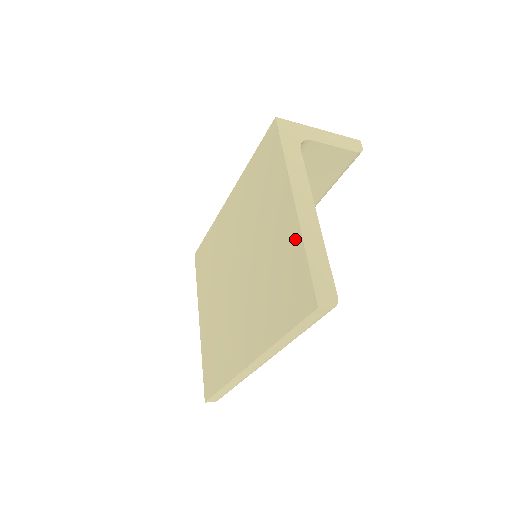
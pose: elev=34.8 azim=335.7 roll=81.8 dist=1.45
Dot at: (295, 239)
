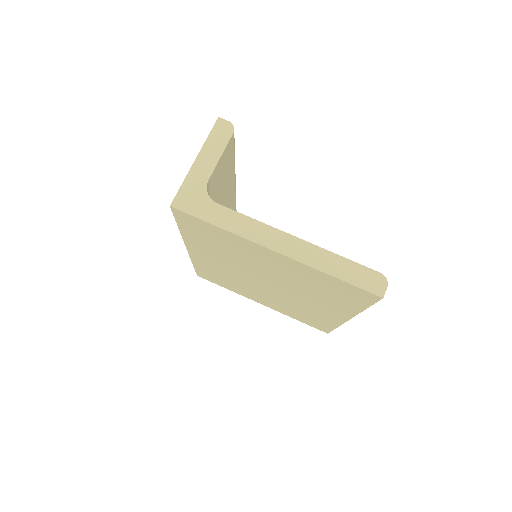
Dot at: (309, 270)
